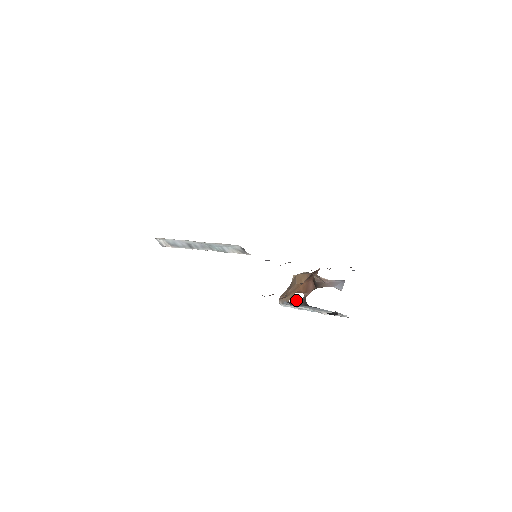
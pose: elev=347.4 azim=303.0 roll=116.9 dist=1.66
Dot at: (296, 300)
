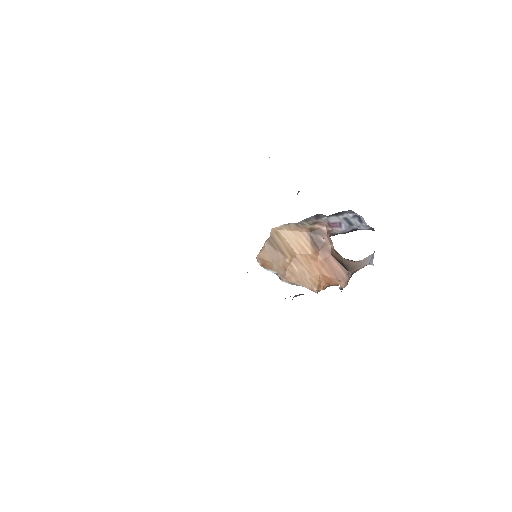
Dot at: occluded
